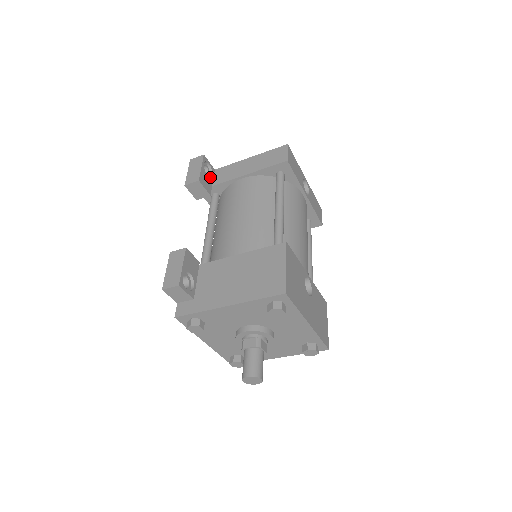
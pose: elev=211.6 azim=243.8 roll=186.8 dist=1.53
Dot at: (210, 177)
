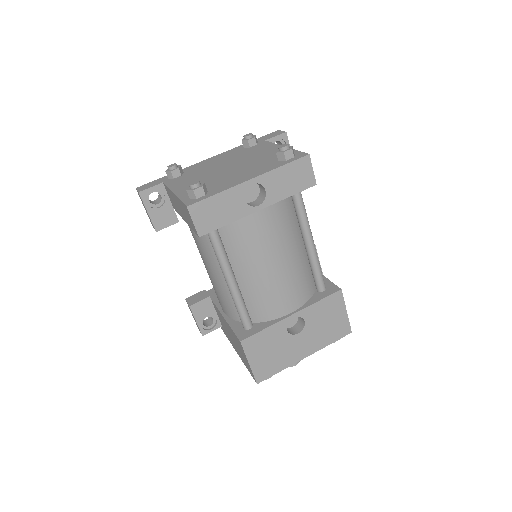
Dot at: (164, 202)
